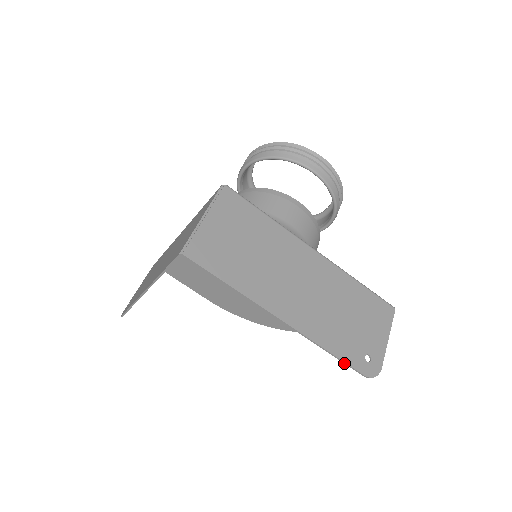
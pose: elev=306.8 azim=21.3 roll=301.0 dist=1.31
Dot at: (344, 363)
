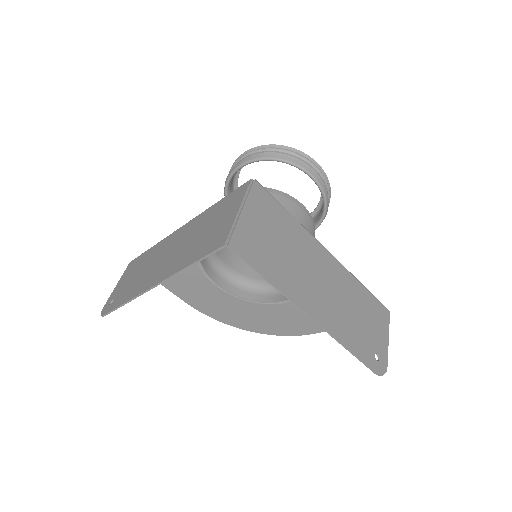
Dot at: (361, 361)
